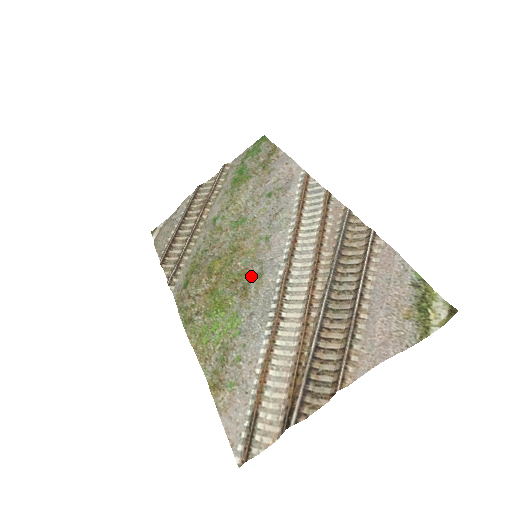
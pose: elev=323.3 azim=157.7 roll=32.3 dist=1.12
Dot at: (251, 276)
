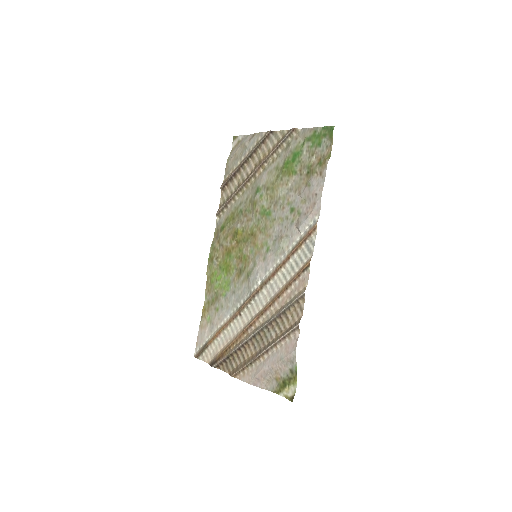
Dot at: (247, 267)
